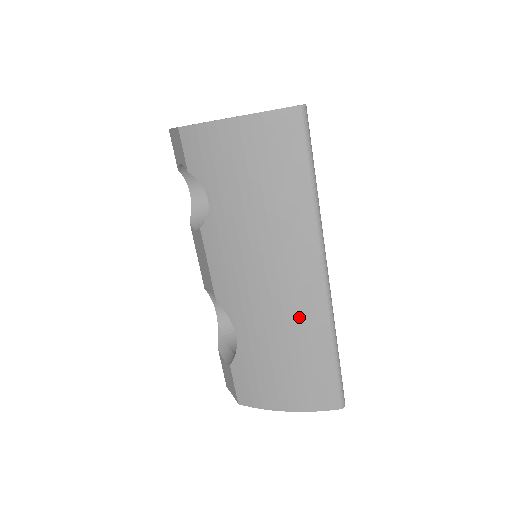
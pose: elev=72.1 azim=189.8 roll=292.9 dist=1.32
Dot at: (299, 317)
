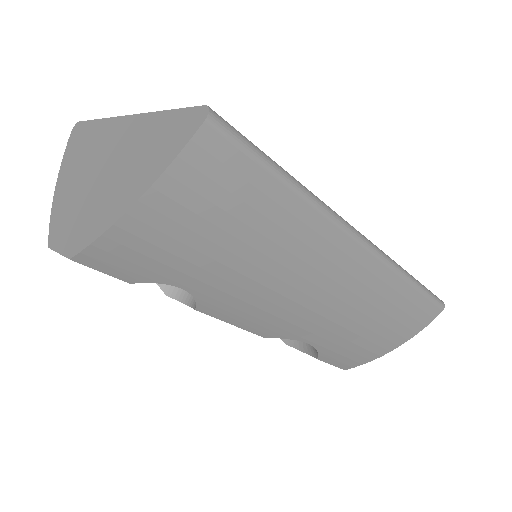
Dot at: (363, 293)
